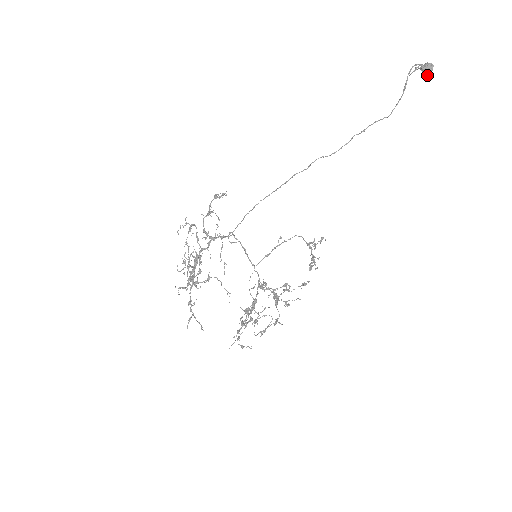
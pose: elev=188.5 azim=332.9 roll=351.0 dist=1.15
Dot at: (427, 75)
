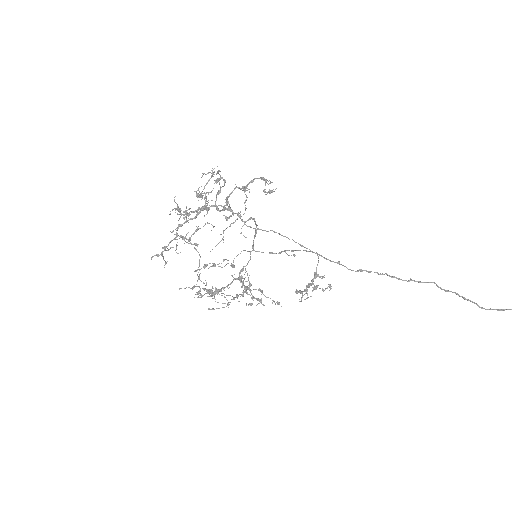
Dot at: out of frame
